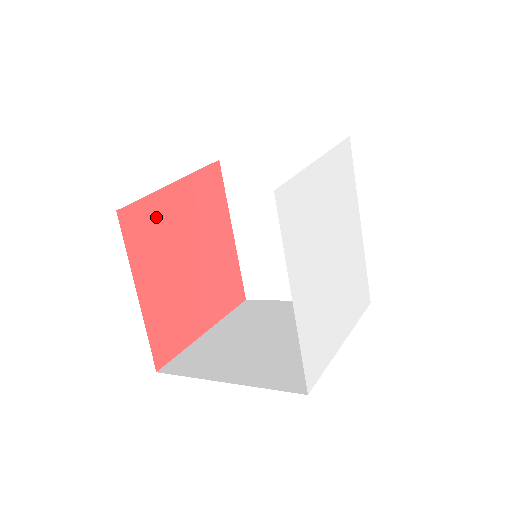
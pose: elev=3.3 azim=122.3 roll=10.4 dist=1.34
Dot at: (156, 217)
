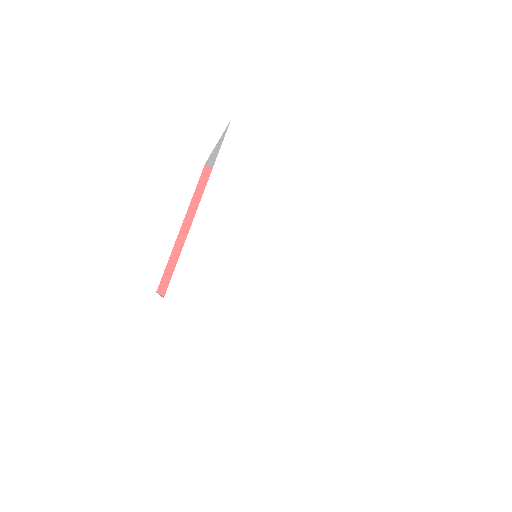
Dot at: occluded
